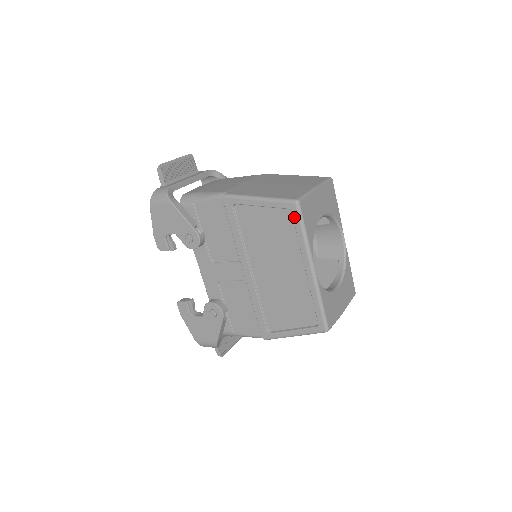
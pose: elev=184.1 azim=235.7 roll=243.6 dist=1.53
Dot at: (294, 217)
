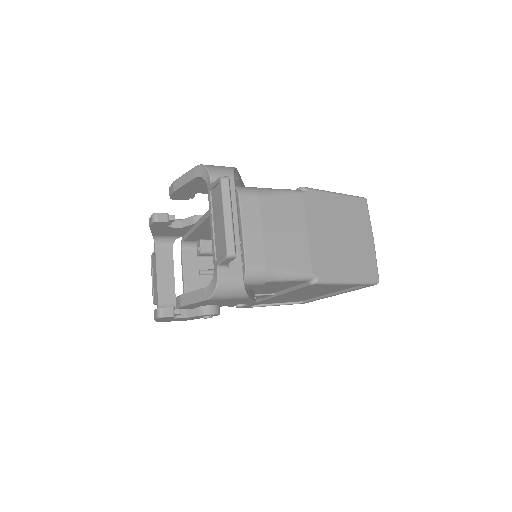
Dot at: (364, 287)
